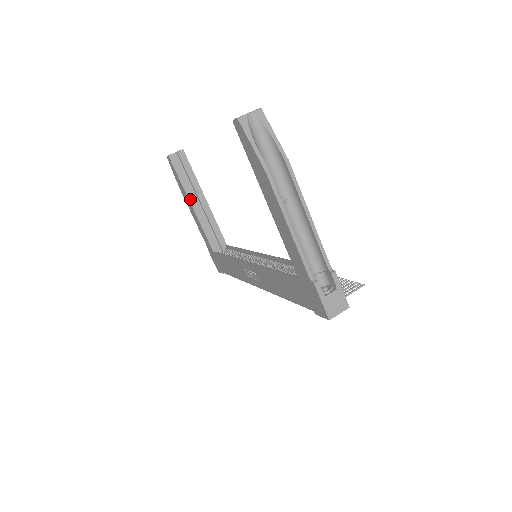
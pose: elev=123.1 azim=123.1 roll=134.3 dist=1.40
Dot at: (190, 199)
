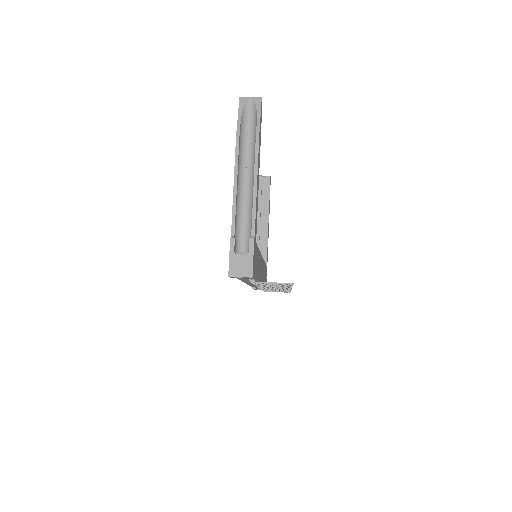
Dot at: occluded
